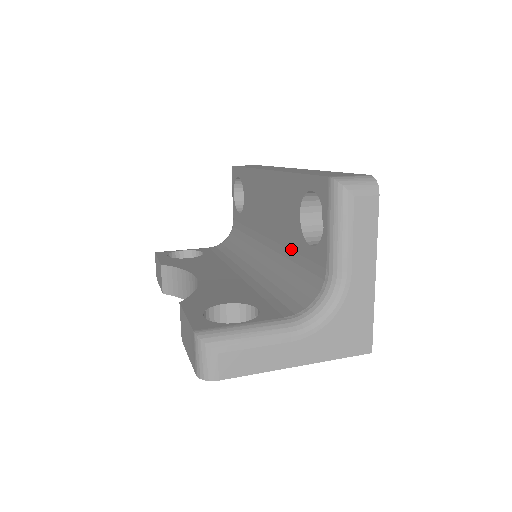
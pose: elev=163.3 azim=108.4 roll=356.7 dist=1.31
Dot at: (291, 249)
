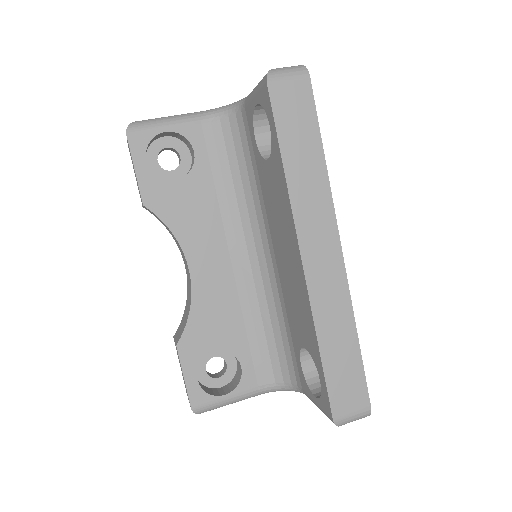
Dot at: (288, 320)
